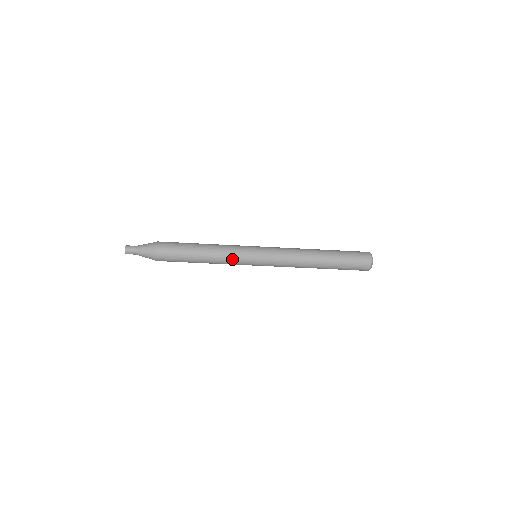
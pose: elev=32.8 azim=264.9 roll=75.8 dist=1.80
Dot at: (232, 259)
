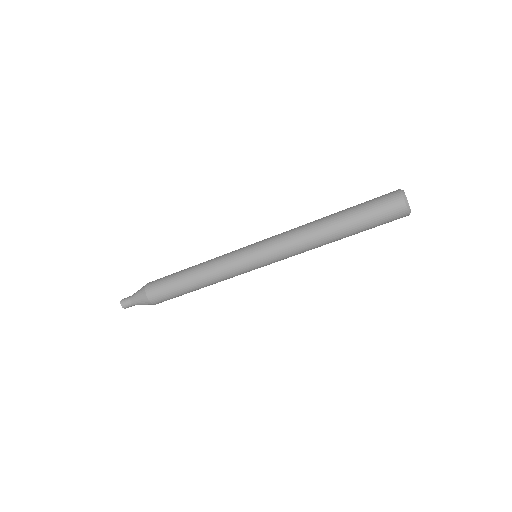
Dot at: (224, 266)
